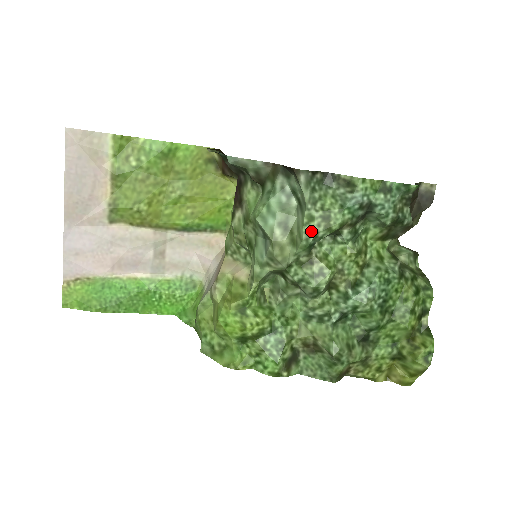
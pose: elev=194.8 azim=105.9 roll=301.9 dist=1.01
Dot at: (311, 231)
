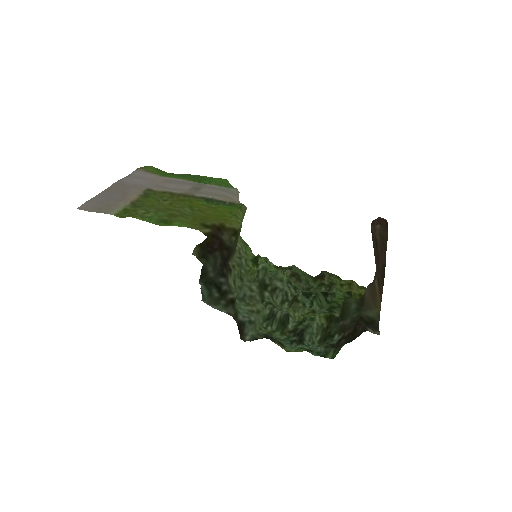
Dot at: (263, 327)
